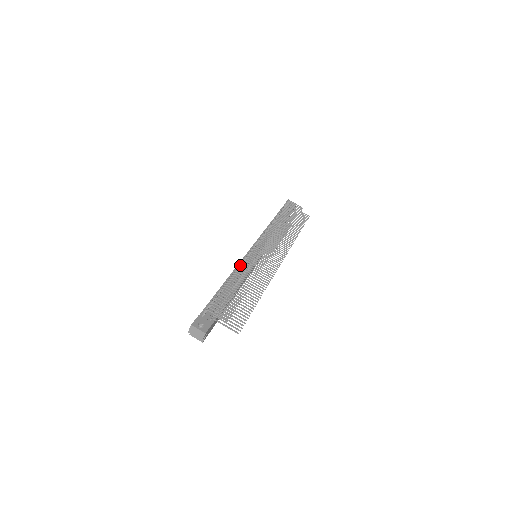
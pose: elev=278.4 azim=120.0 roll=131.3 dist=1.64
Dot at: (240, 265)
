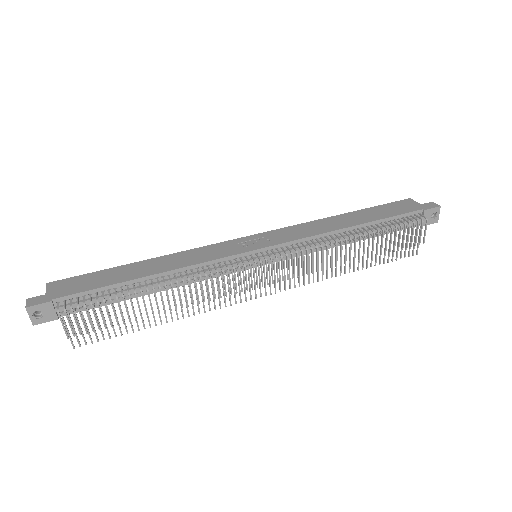
Dot at: (188, 279)
